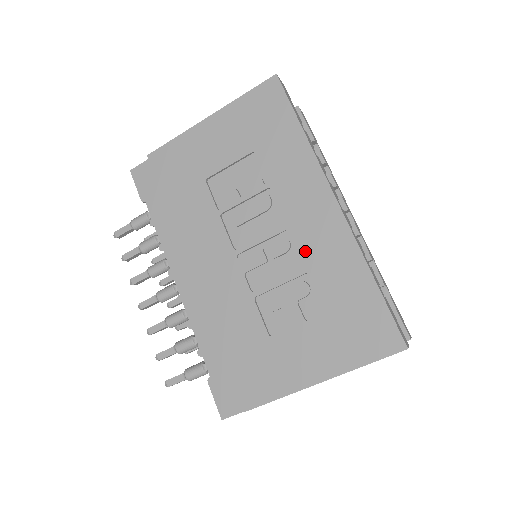
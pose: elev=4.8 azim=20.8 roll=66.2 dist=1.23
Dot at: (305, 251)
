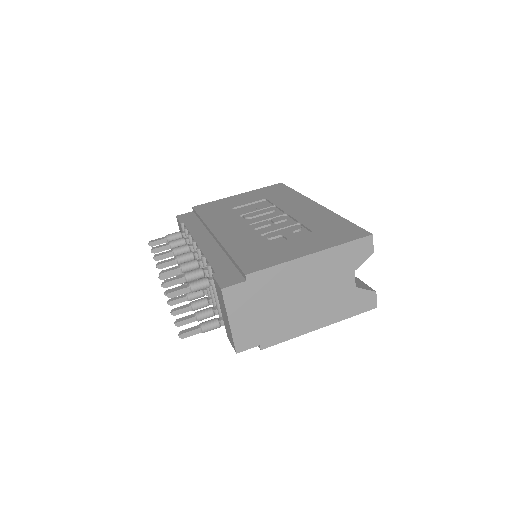
Dot at: (298, 217)
